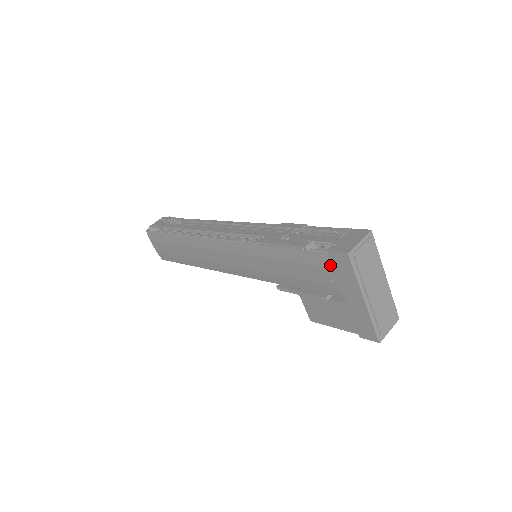
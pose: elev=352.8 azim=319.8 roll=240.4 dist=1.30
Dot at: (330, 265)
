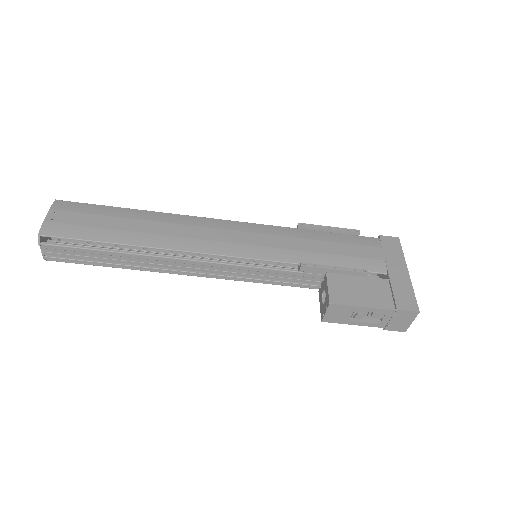
Dot at: (379, 245)
